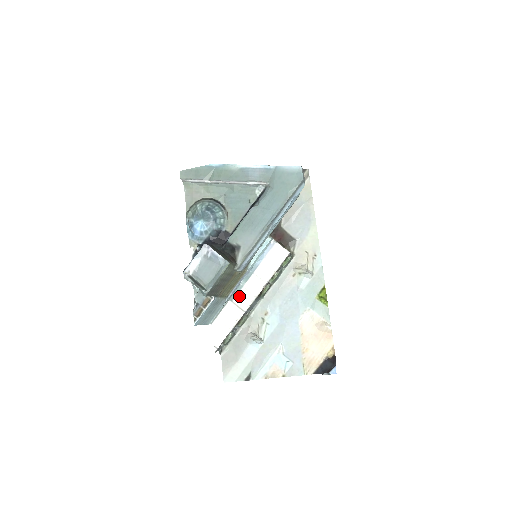
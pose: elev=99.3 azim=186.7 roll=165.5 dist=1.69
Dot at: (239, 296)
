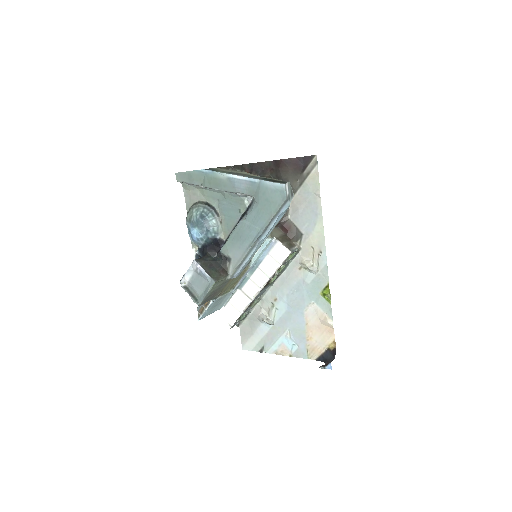
Dot at: (246, 286)
